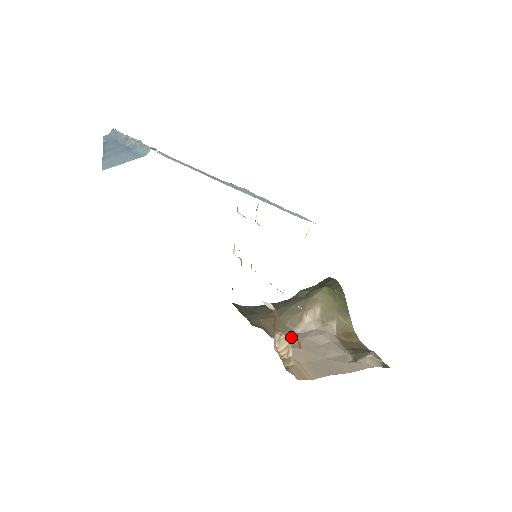
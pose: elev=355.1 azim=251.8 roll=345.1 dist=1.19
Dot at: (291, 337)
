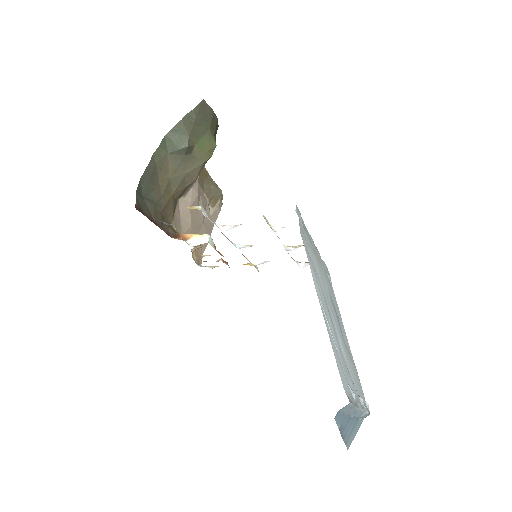
Dot at: (180, 211)
